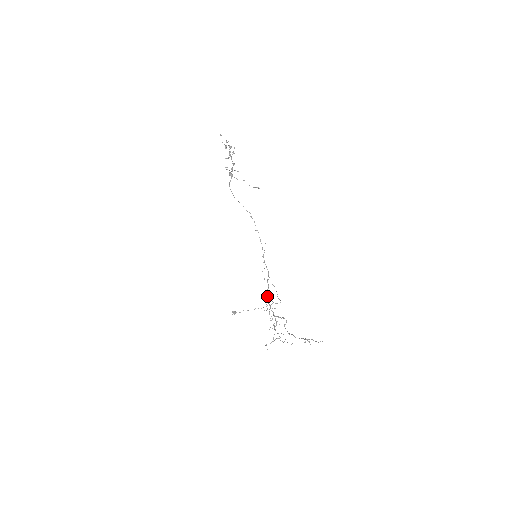
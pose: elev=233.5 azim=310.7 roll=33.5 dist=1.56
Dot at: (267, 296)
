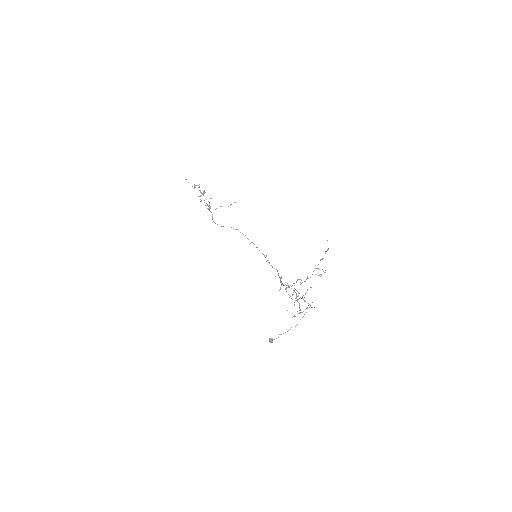
Dot at: (280, 282)
